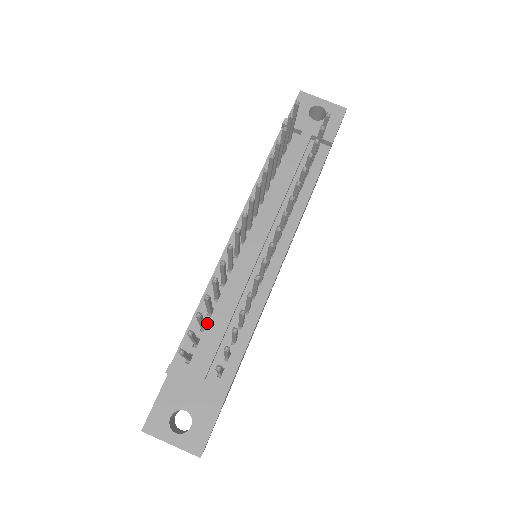
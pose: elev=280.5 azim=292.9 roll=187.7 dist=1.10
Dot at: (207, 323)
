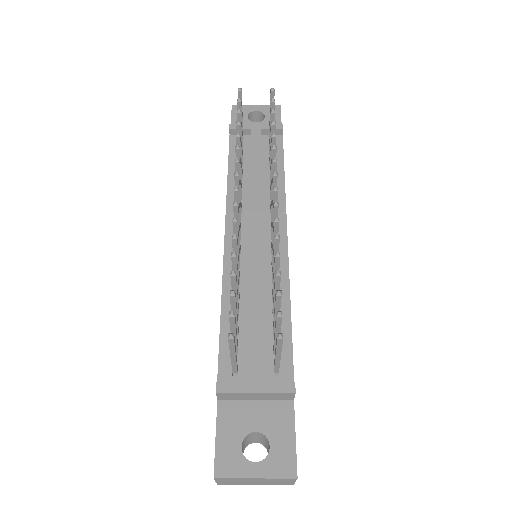
Dot at: (238, 327)
